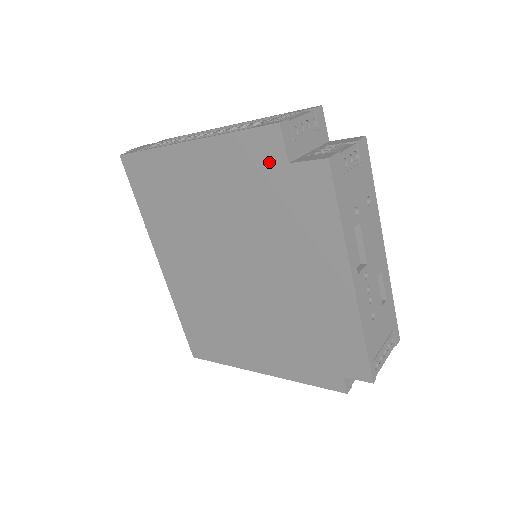
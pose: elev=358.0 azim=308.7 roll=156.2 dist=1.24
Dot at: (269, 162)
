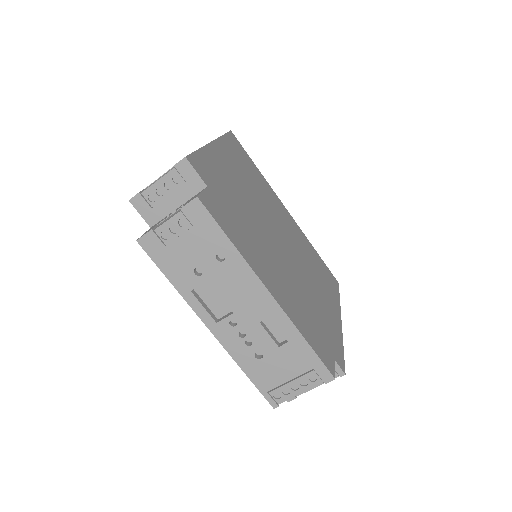
Dot at: occluded
